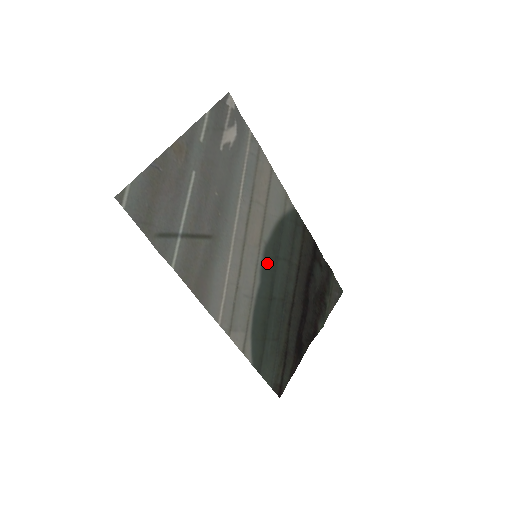
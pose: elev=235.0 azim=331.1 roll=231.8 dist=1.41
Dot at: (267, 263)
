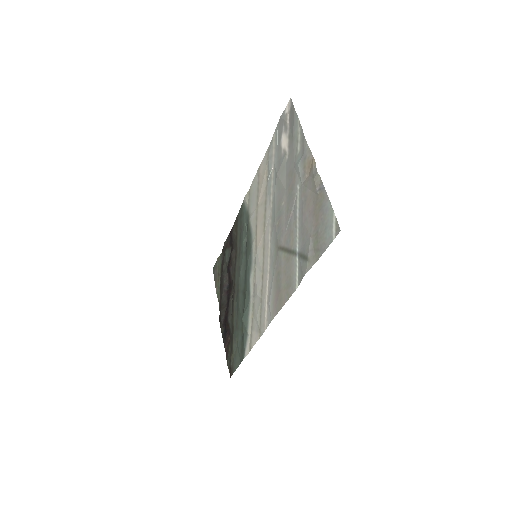
Dot at: (248, 260)
